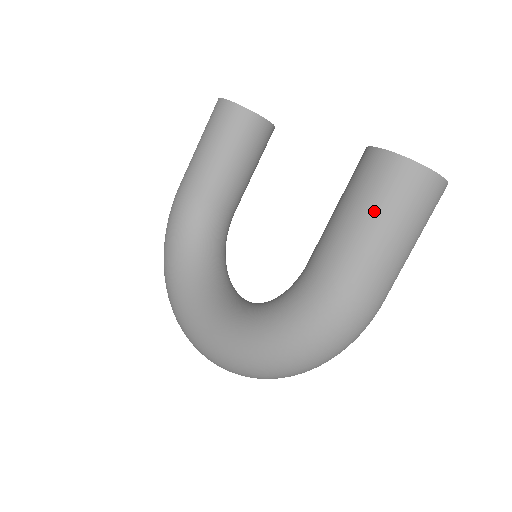
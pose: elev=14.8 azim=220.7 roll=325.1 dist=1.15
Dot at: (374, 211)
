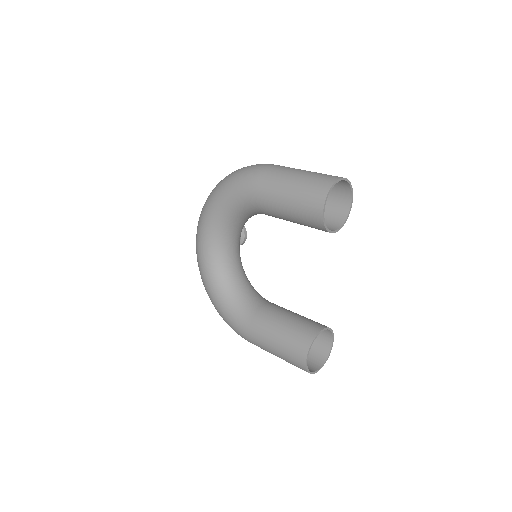
Dot at: (281, 355)
